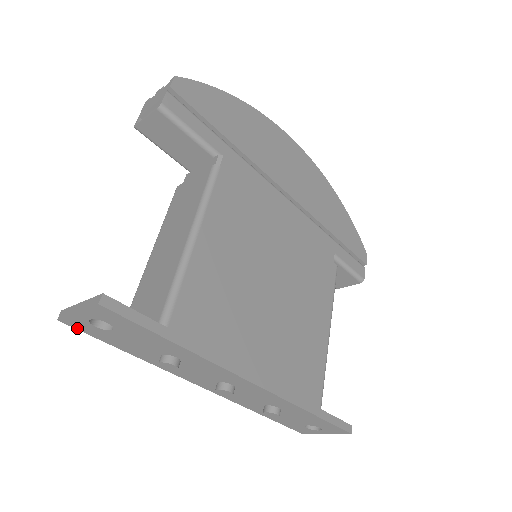
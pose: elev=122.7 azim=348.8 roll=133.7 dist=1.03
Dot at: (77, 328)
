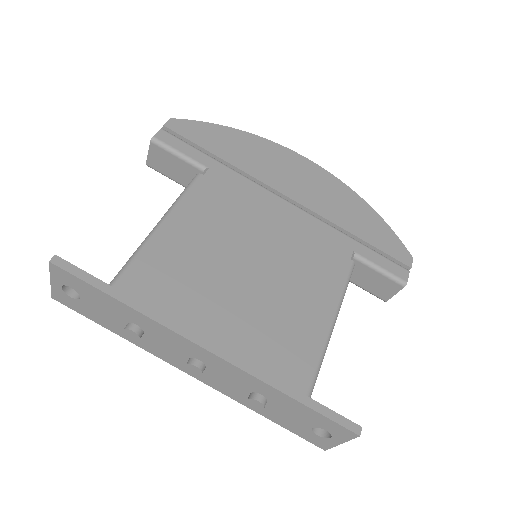
Dot at: (66, 305)
